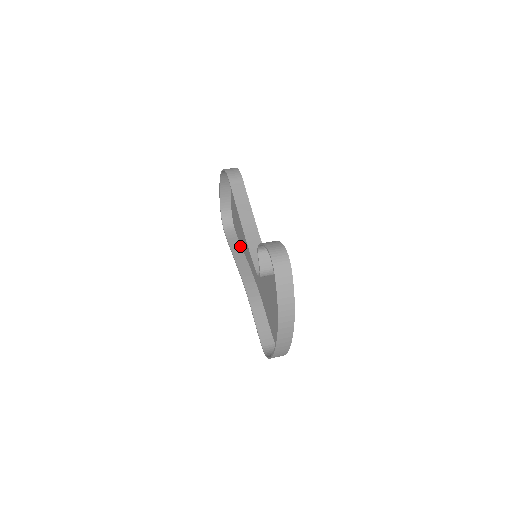
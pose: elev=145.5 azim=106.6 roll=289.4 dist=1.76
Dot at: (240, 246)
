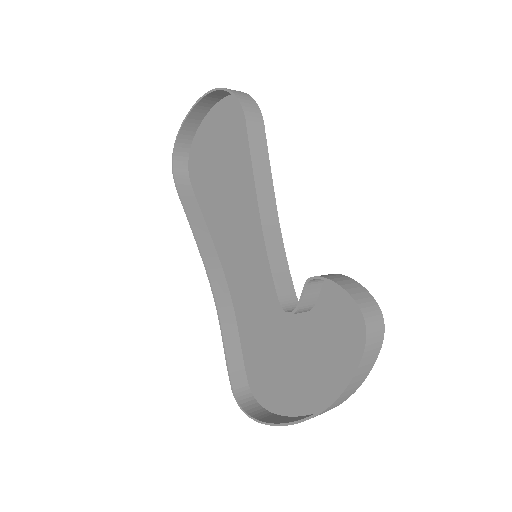
Dot at: (199, 210)
